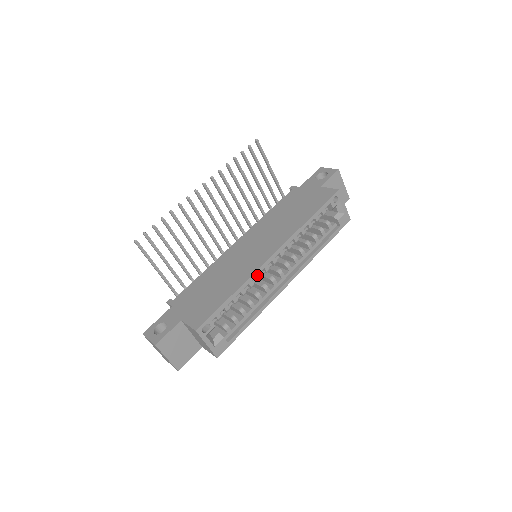
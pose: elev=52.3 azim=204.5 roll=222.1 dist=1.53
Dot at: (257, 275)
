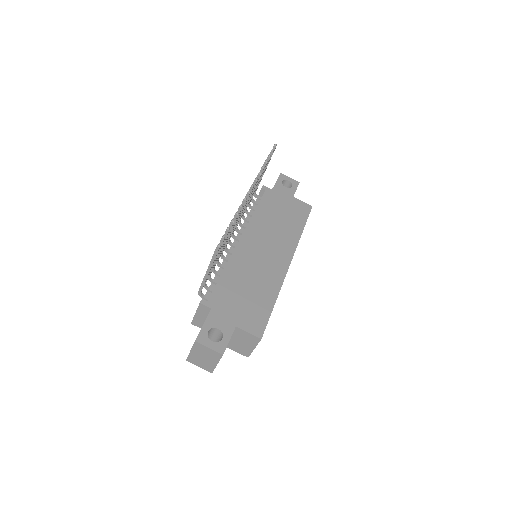
Dot at: occluded
